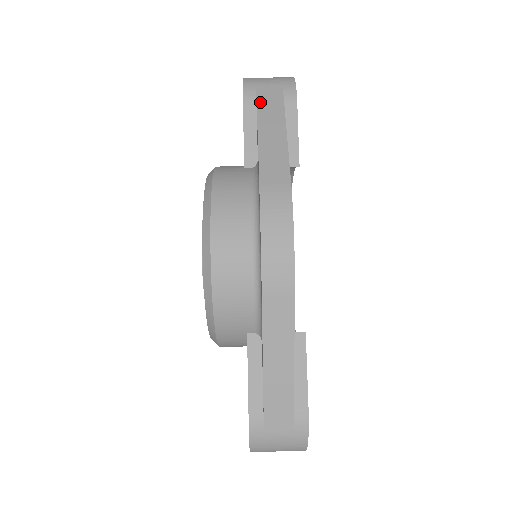
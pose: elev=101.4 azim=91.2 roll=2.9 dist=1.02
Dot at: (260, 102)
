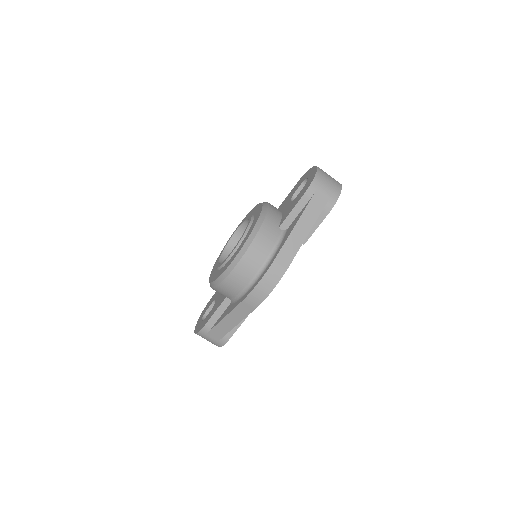
Dot at: (311, 203)
